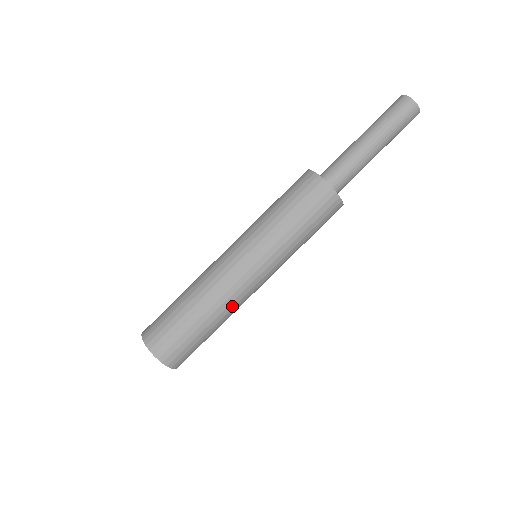
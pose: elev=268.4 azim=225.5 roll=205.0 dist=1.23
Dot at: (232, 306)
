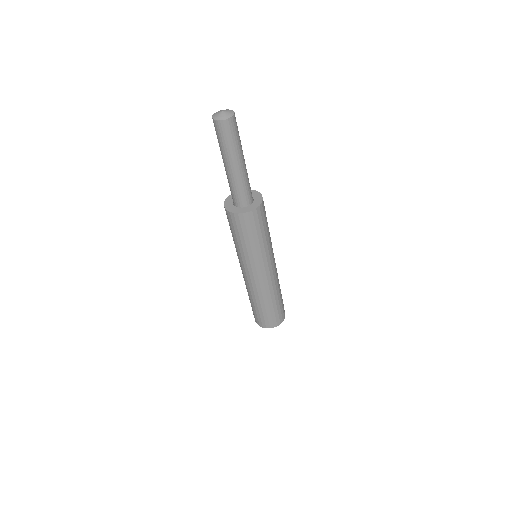
Dot at: (264, 292)
